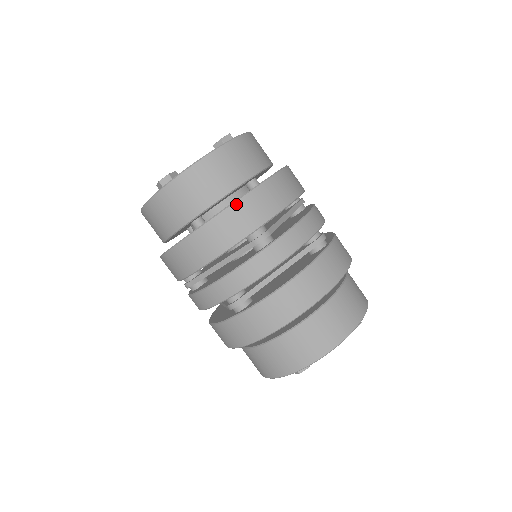
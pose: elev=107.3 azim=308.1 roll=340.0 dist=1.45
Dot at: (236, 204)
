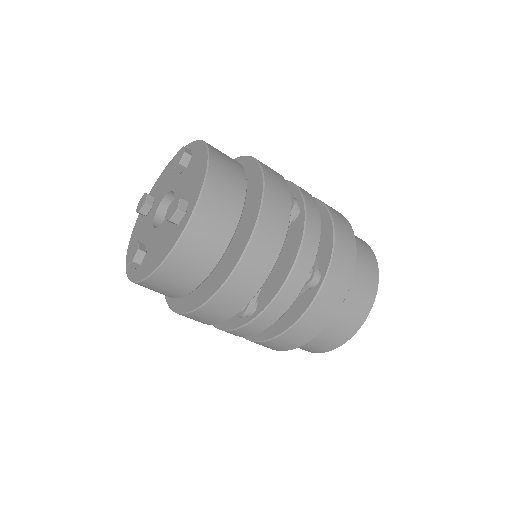
Dot at: (266, 181)
